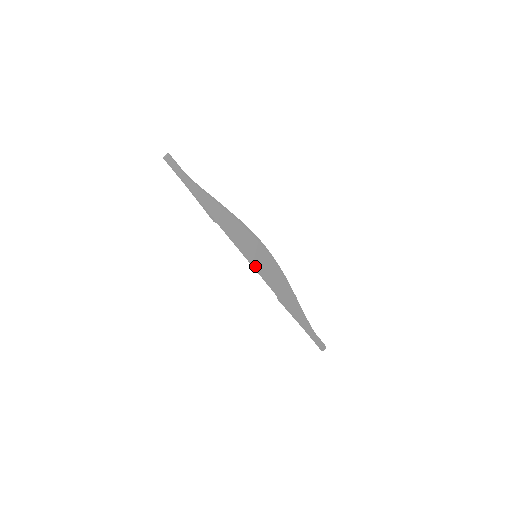
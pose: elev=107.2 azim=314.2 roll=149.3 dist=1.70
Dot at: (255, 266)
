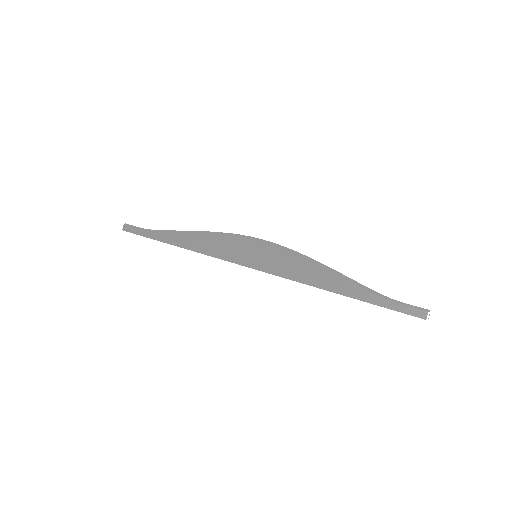
Dot at: (258, 268)
